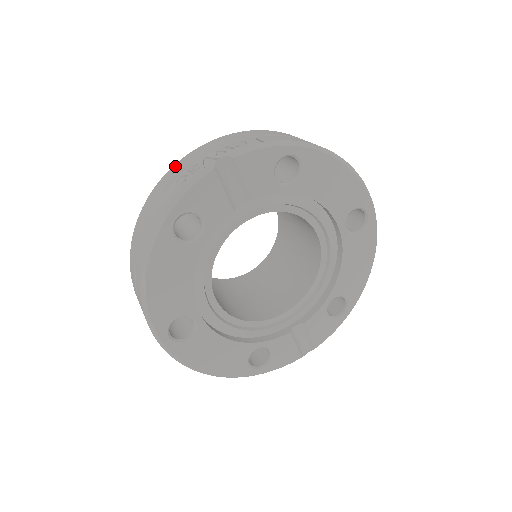
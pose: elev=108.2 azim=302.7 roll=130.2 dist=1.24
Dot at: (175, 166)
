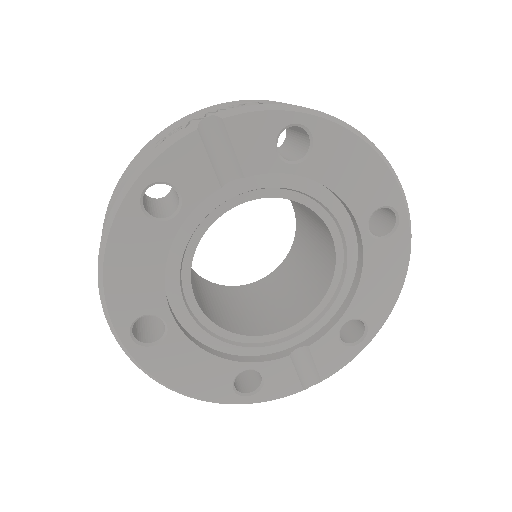
Dot at: (161, 132)
